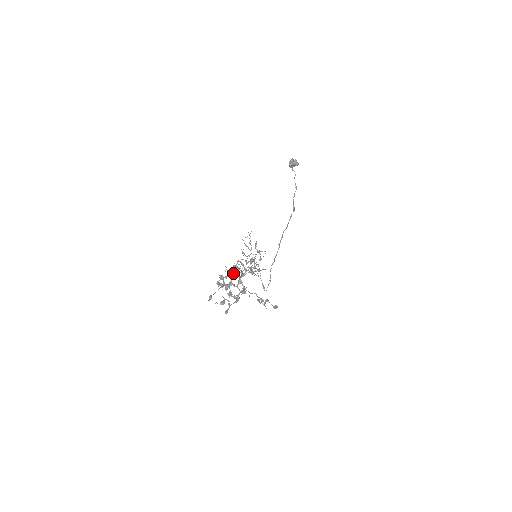
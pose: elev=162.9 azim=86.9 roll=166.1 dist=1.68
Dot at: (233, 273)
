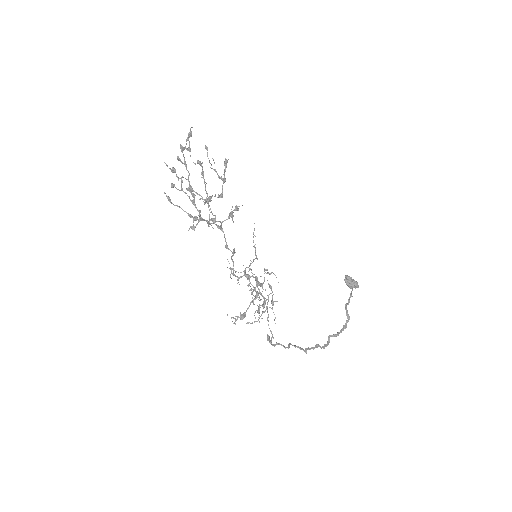
Dot at: (207, 198)
